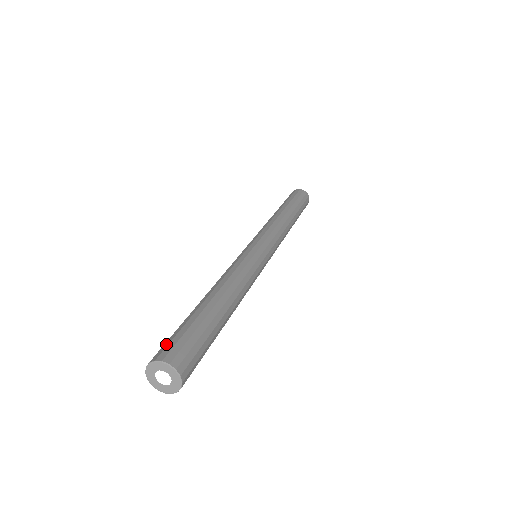
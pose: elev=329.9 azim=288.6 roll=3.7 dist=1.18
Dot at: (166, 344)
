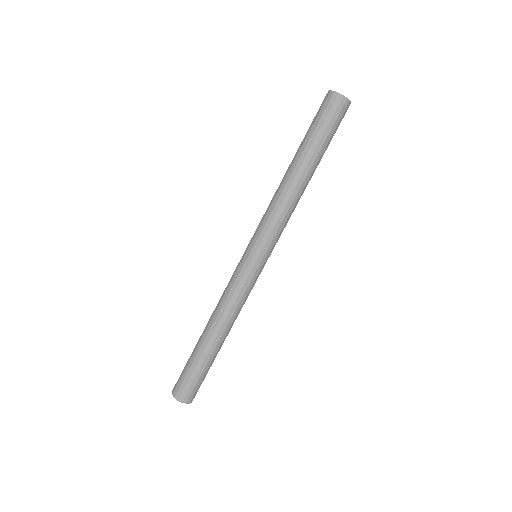
Dot at: occluded
